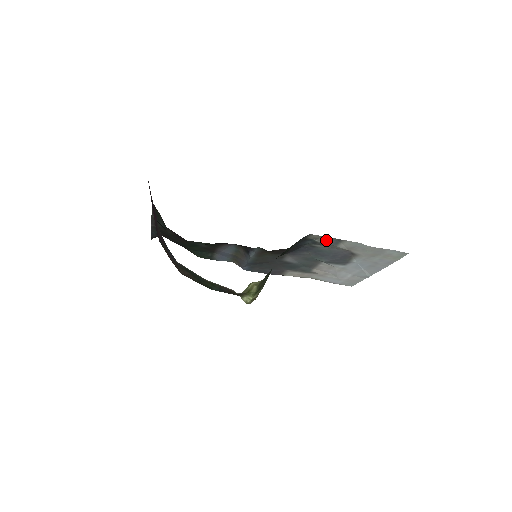
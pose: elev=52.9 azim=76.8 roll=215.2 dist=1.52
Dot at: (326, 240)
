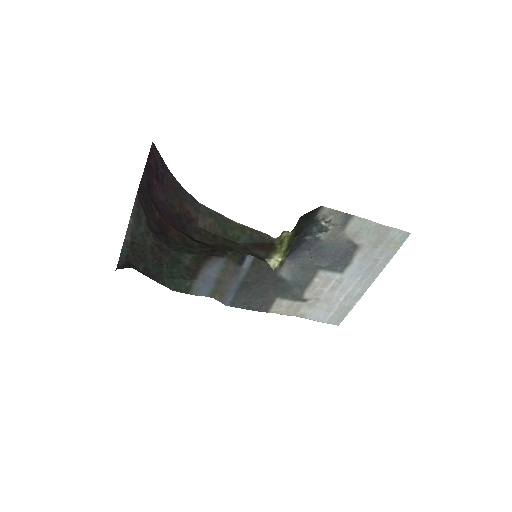
Dot at: (335, 218)
